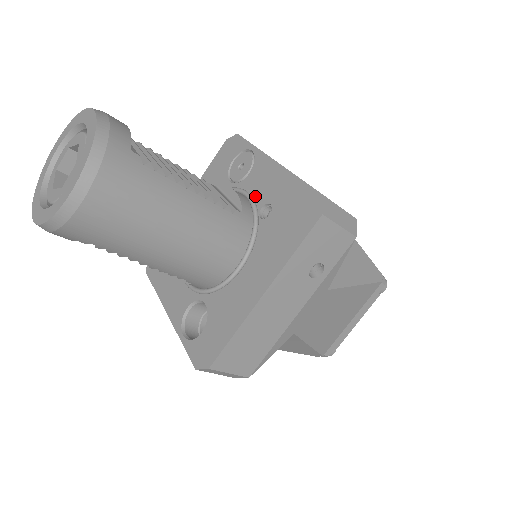
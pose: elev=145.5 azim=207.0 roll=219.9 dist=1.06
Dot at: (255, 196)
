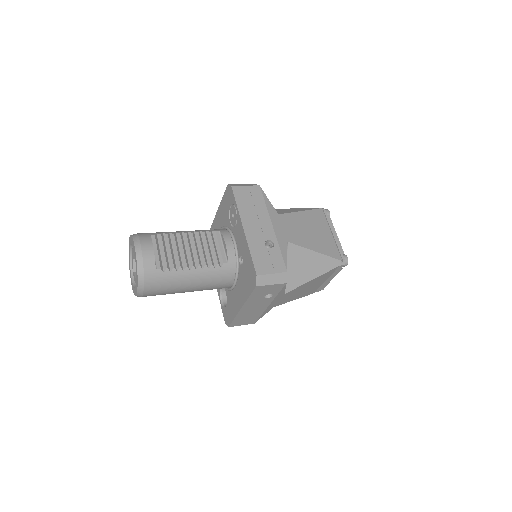
Dot at: (238, 245)
